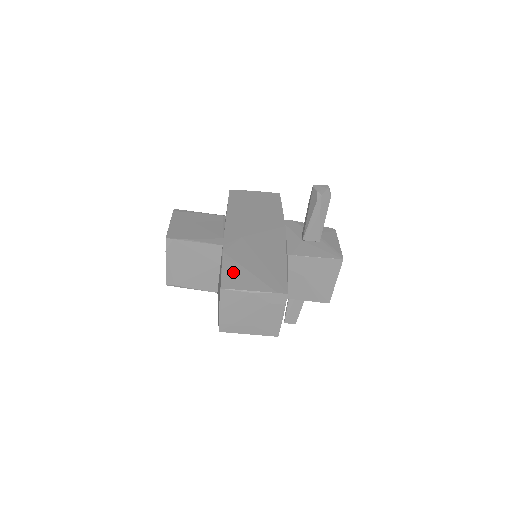
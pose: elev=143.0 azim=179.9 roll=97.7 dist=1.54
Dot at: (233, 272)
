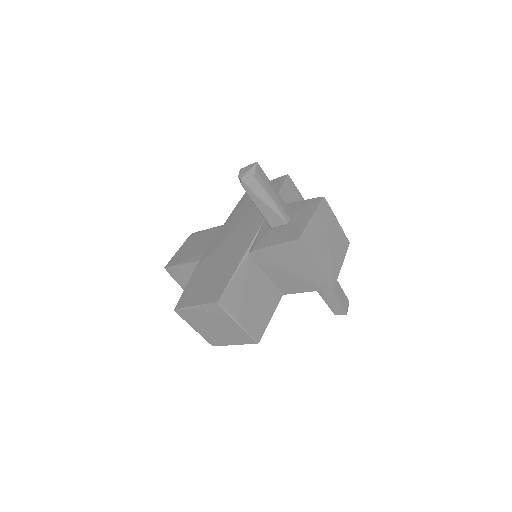
Dot at: (190, 289)
